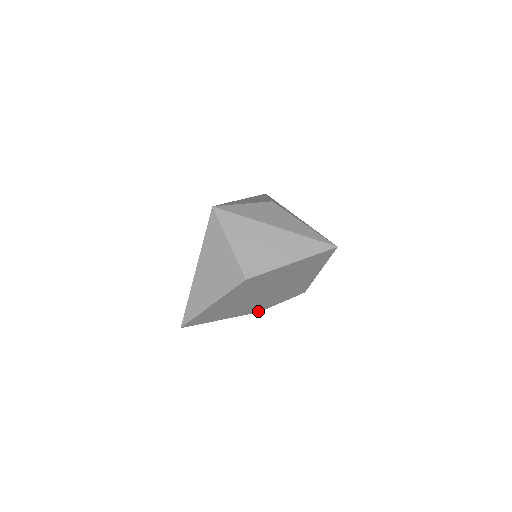
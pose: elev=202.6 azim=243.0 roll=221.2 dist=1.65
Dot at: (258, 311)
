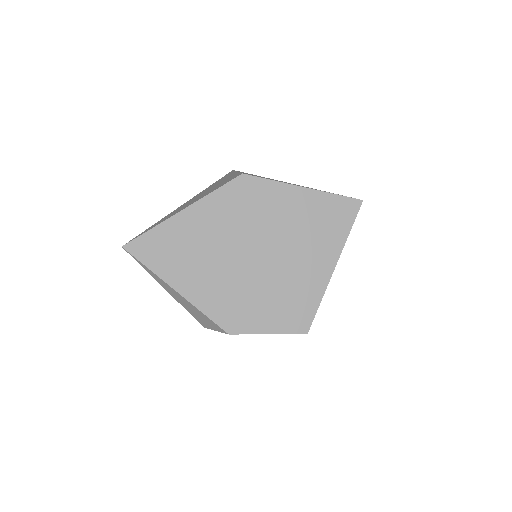
Dot at: (229, 329)
